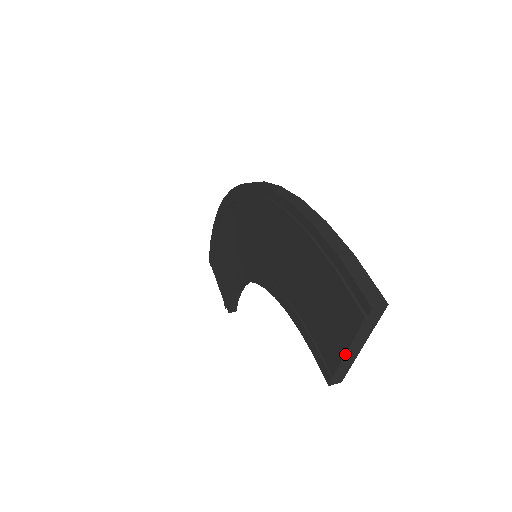
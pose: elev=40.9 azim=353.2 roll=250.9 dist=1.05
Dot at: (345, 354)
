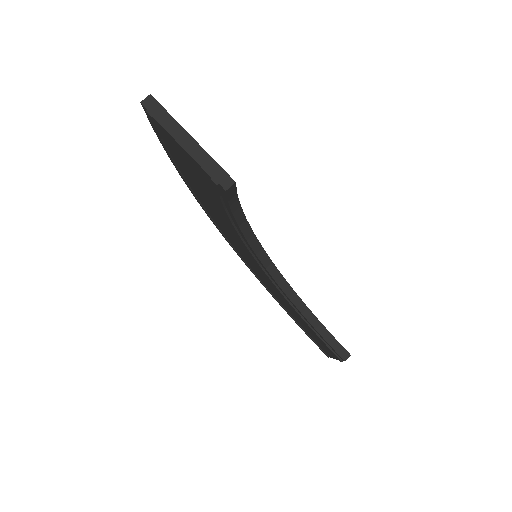
Dot at: (184, 149)
